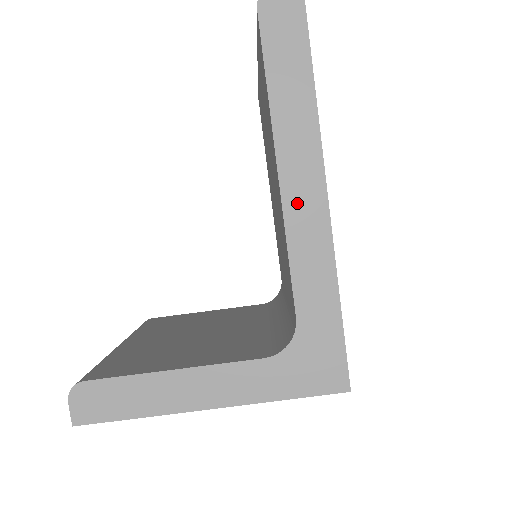
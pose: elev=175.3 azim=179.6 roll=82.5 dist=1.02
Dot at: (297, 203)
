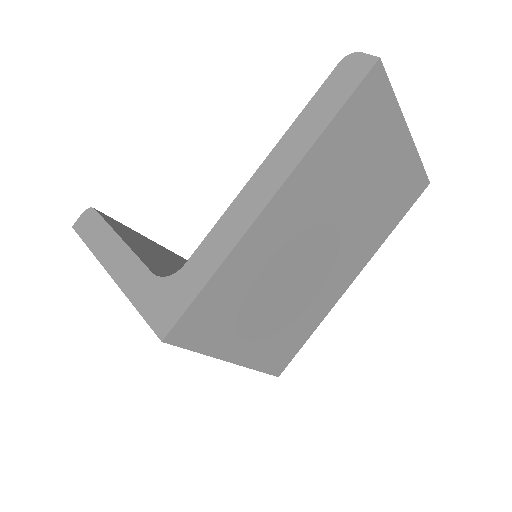
Dot at: (250, 194)
